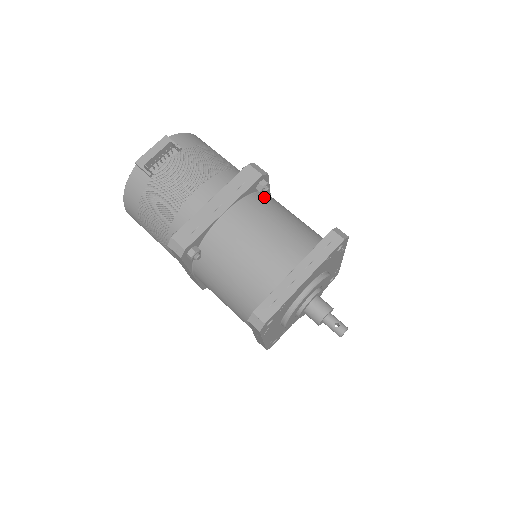
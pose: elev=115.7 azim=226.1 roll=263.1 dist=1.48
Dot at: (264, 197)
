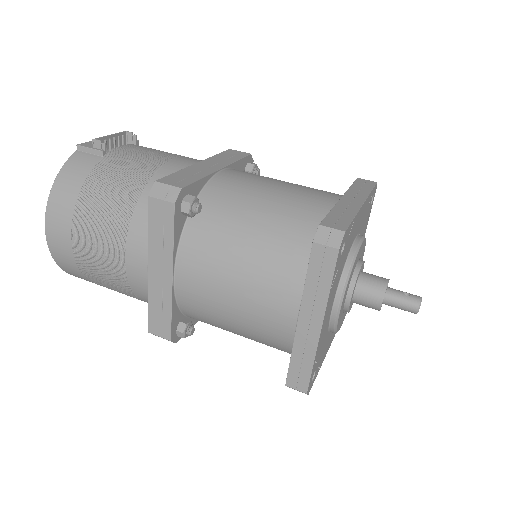
Dot at: occluded
